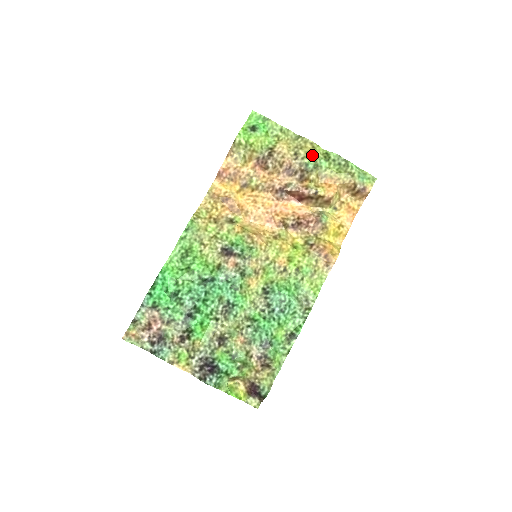
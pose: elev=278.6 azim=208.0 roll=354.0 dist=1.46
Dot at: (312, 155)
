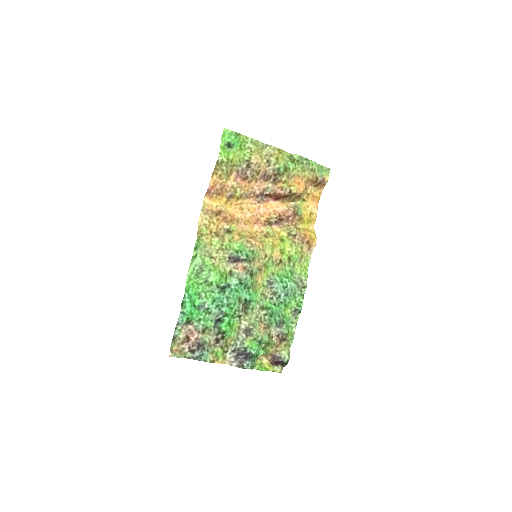
Dot at: (281, 160)
